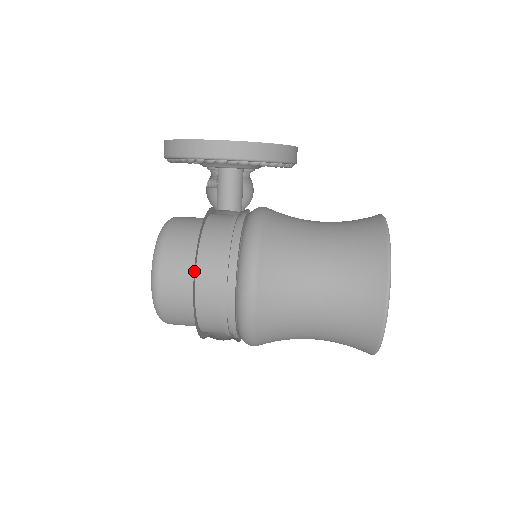
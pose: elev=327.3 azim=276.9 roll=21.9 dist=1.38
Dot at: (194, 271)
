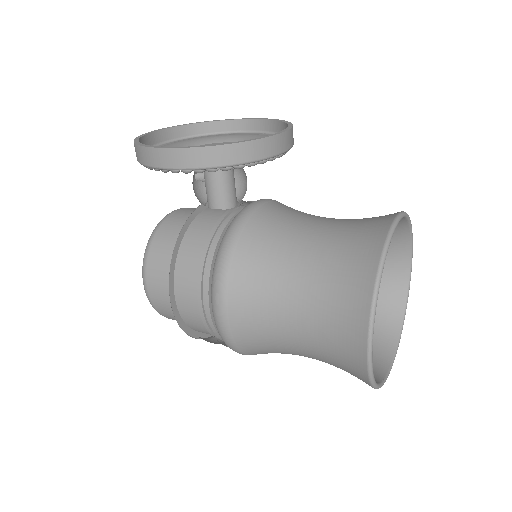
Dot at: (170, 285)
